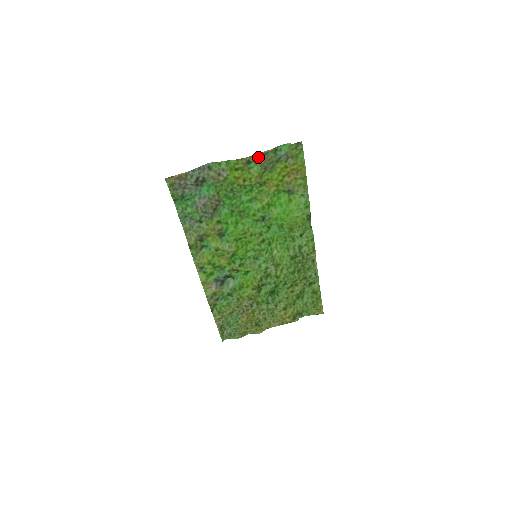
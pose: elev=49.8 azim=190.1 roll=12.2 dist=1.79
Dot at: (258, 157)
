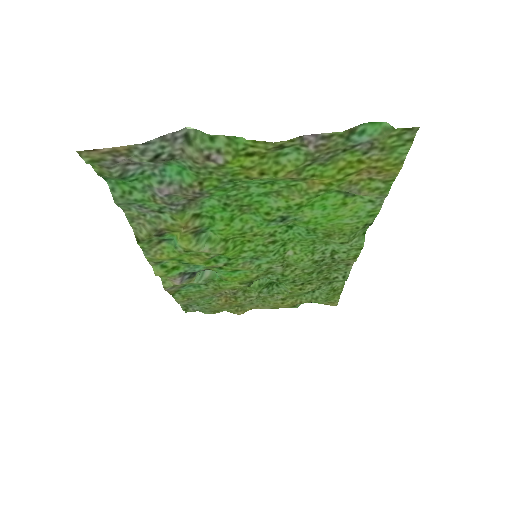
Dot at: (305, 141)
